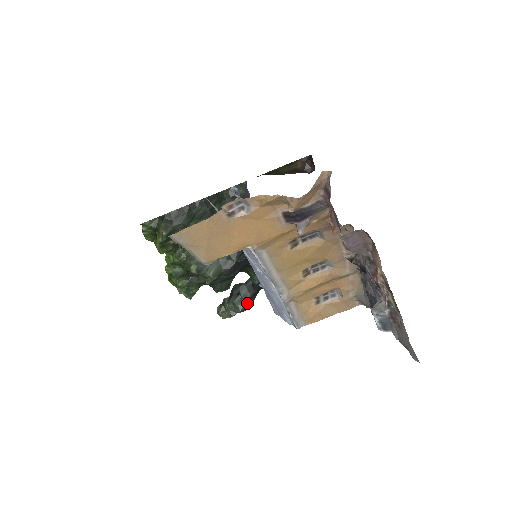
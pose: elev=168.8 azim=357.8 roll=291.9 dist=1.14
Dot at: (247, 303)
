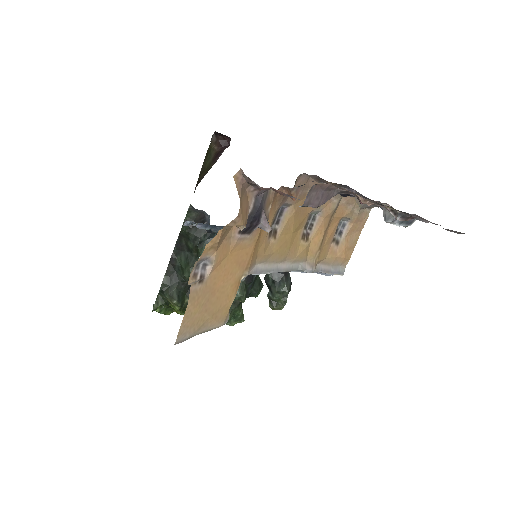
Dot at: (287, 282)
